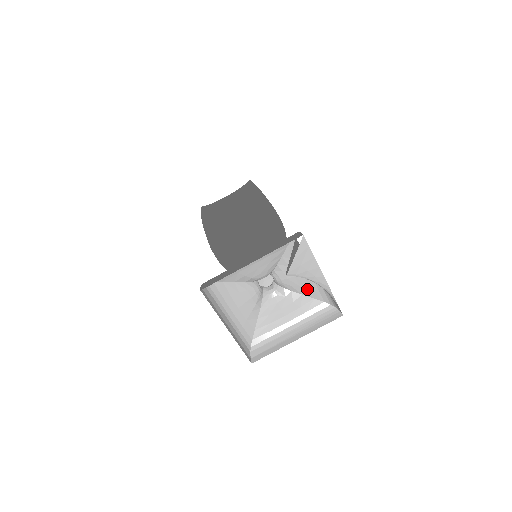
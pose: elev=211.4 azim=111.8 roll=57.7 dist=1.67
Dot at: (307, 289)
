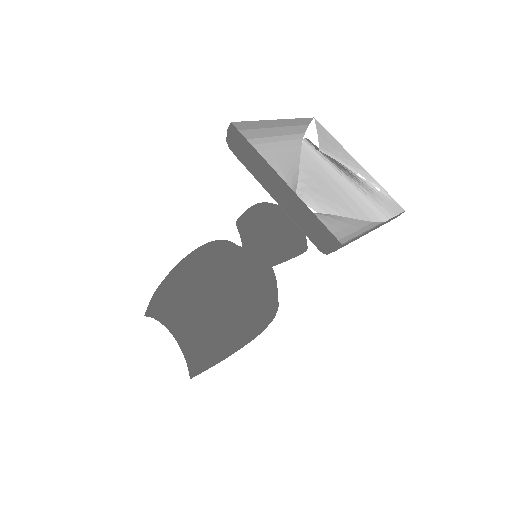
Dot at: (345, 207)
